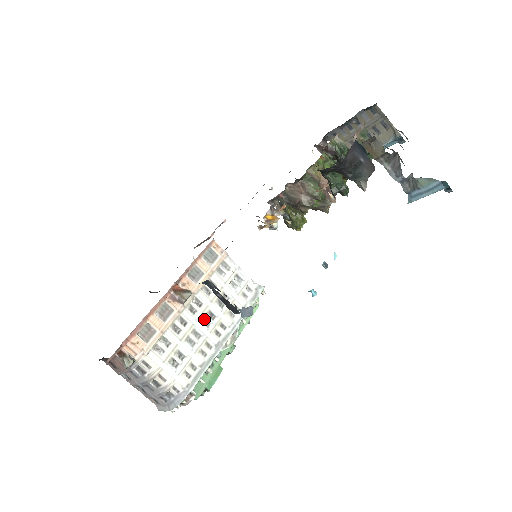
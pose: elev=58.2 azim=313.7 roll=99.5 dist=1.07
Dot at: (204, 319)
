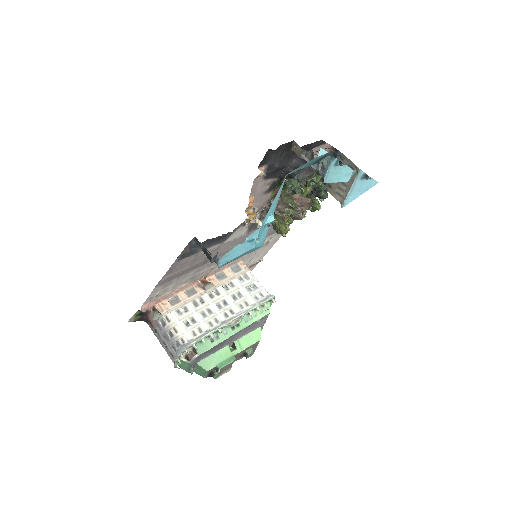
Dot at: (219, 304)
